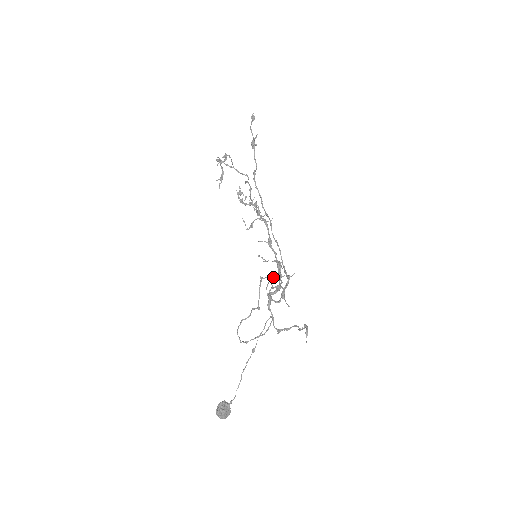
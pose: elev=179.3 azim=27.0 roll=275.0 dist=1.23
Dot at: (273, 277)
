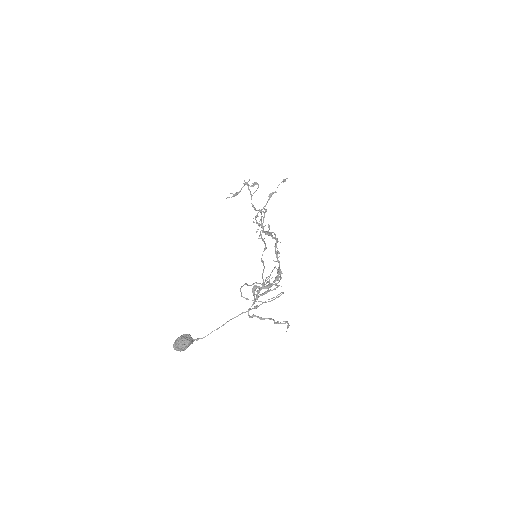
Dot at: occluded
